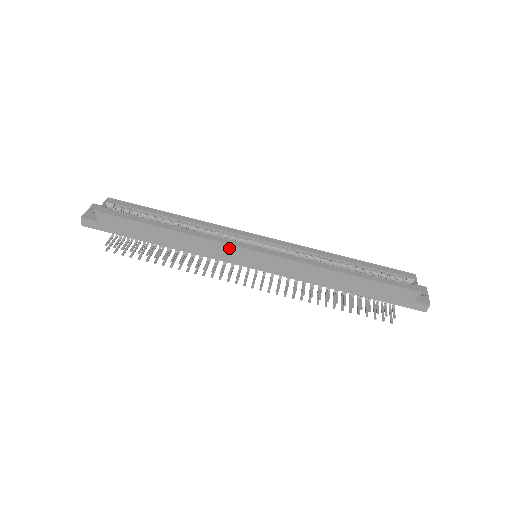
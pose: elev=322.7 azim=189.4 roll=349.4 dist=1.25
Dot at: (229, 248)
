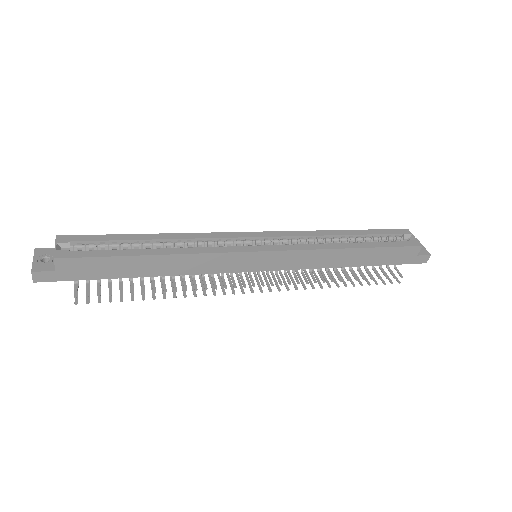
Dot at: (231, 256)
